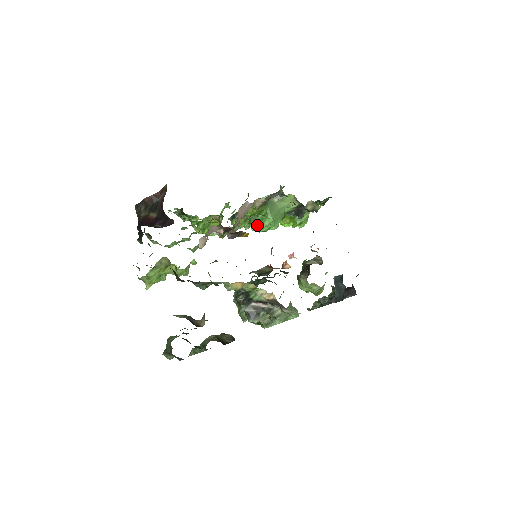
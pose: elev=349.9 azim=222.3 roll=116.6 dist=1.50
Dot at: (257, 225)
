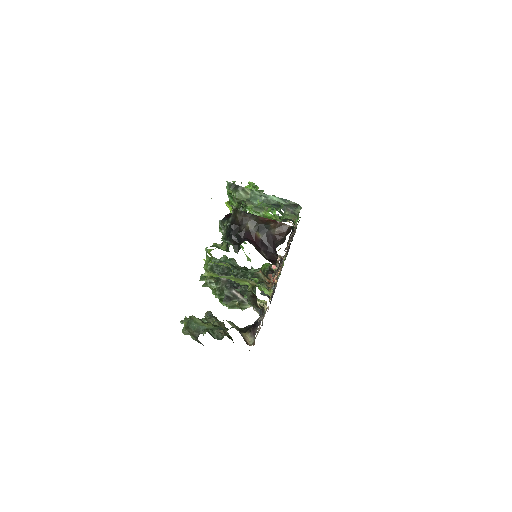
Dot at: occluded
